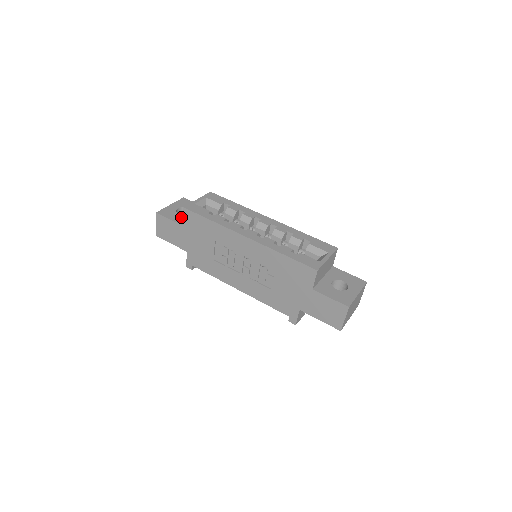
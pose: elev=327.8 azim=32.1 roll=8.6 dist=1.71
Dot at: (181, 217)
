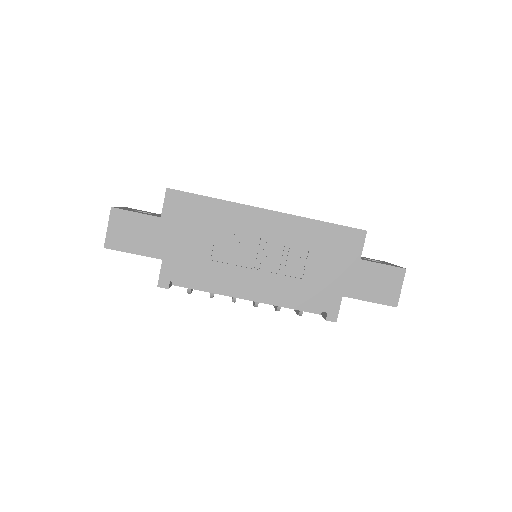
Dot at: occluded
